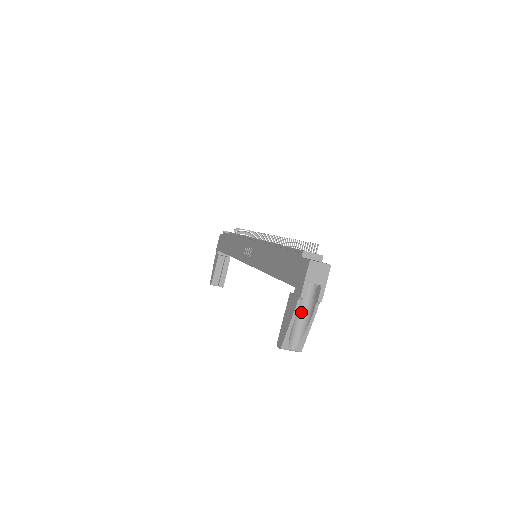
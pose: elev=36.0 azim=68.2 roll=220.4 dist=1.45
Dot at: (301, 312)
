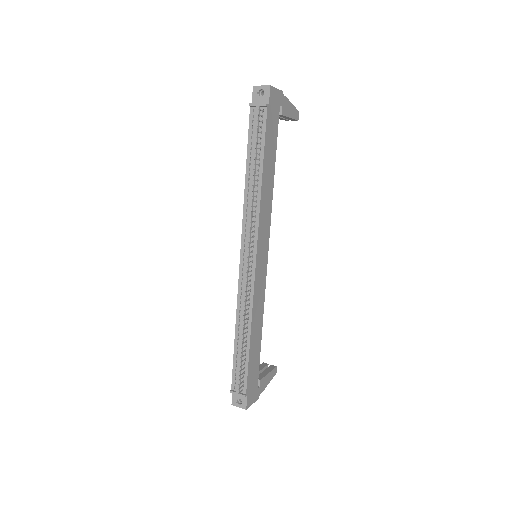
Dot at: occluded
